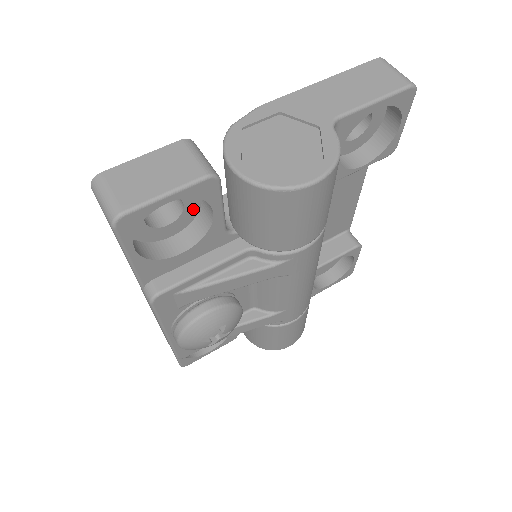
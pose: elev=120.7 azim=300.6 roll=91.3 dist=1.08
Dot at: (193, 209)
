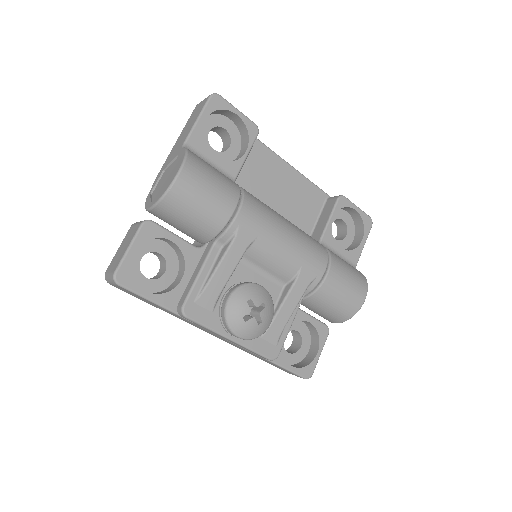
Dot at: (170, 253)
